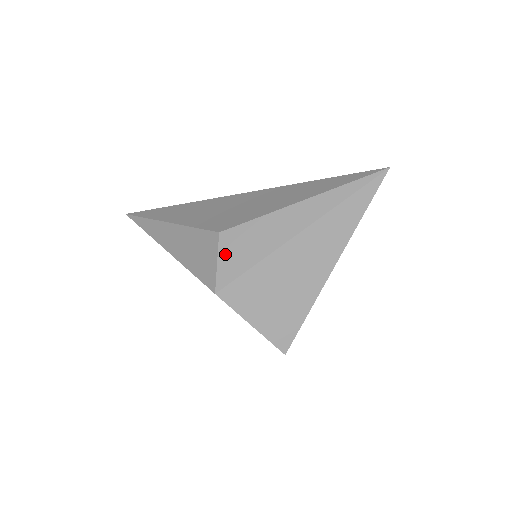
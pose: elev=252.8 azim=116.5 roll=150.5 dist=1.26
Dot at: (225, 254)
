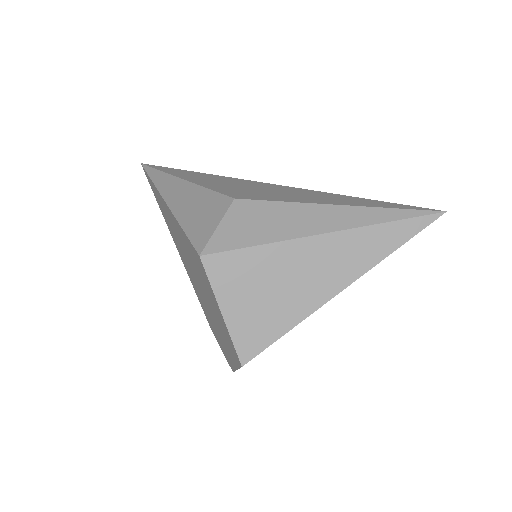
Dot at: (230, 221)
